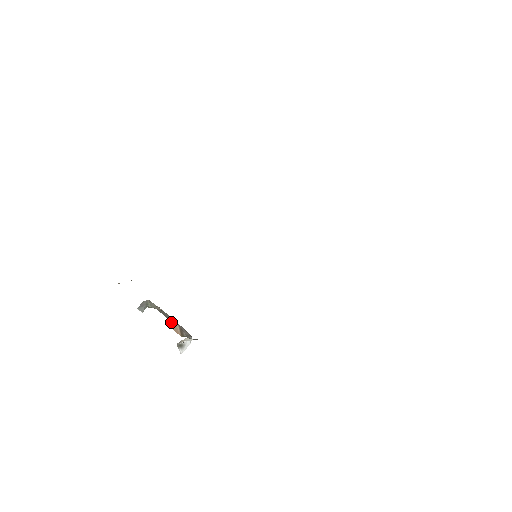
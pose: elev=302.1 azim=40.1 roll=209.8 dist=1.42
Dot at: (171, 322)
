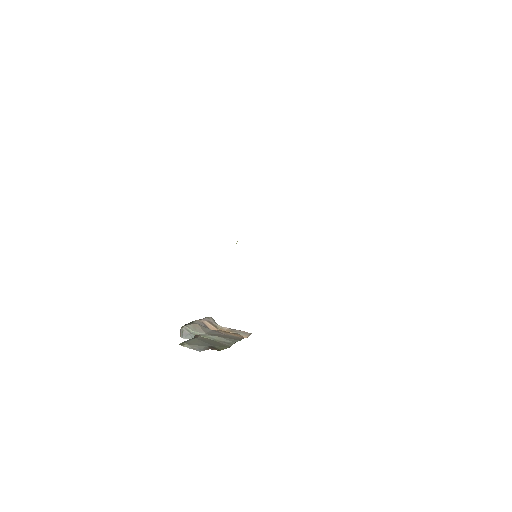
Dot at: (206, 326)
